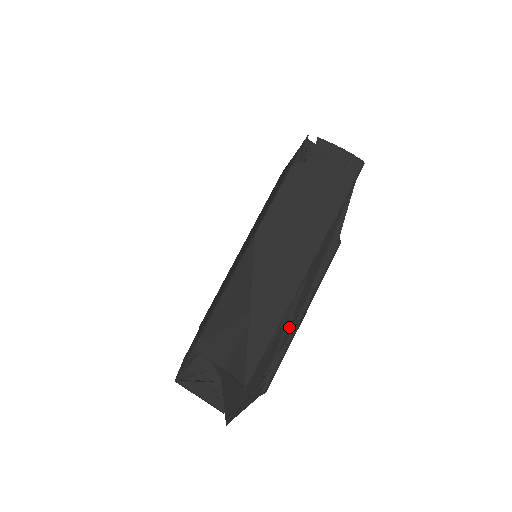
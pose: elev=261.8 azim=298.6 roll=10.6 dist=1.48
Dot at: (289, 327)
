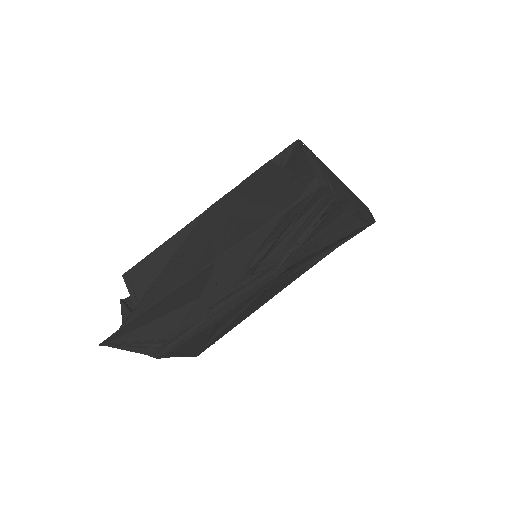
Dot at: (192, 312)
